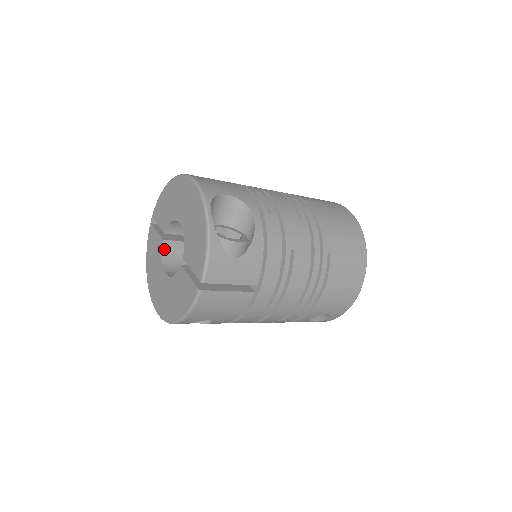
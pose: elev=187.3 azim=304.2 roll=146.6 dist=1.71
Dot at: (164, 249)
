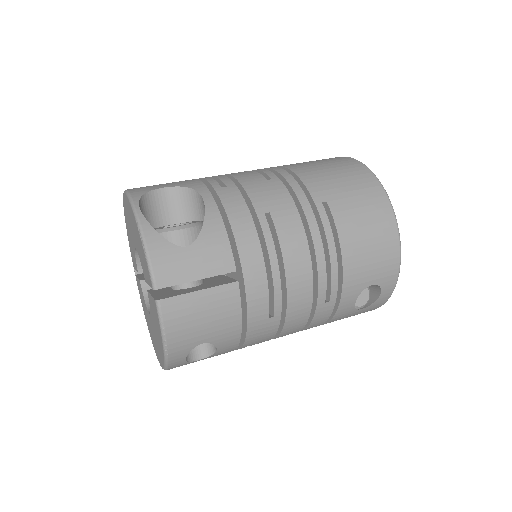
Dot at: (145, 291)
